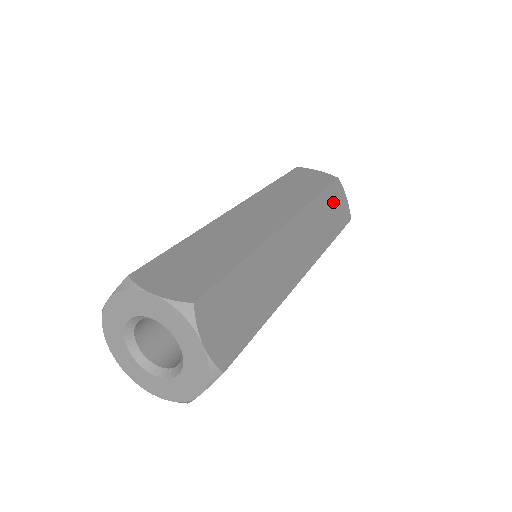
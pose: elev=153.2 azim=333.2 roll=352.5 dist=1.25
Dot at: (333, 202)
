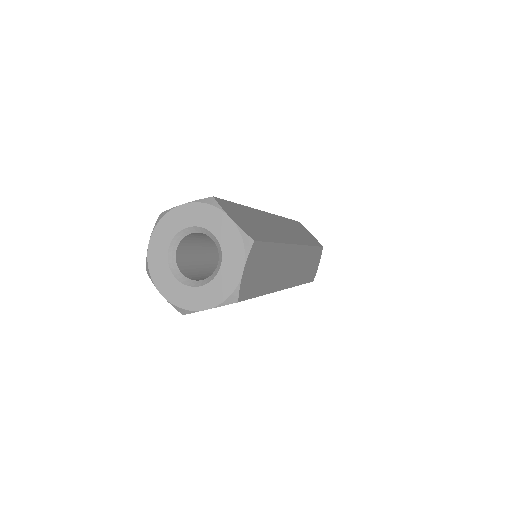
Dot at: (301, 229)
